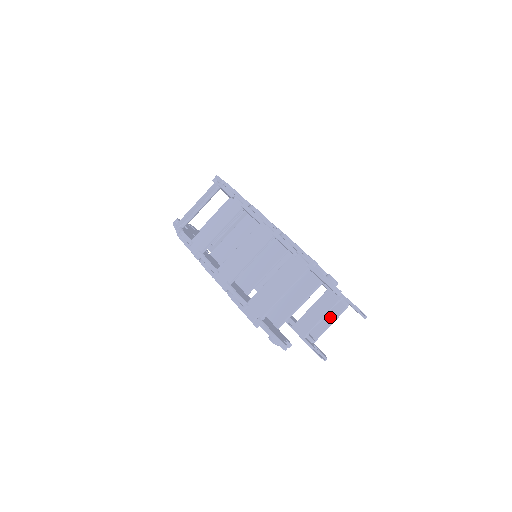
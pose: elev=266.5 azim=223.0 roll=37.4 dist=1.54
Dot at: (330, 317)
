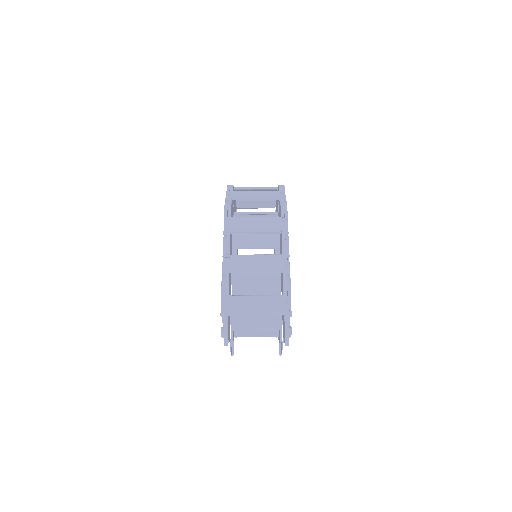
Dot at: (260, 332)
